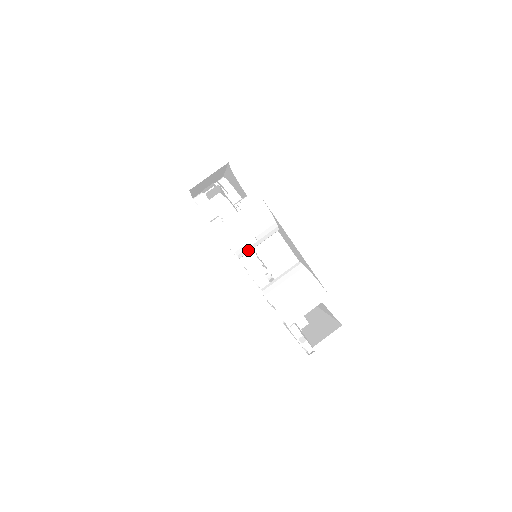
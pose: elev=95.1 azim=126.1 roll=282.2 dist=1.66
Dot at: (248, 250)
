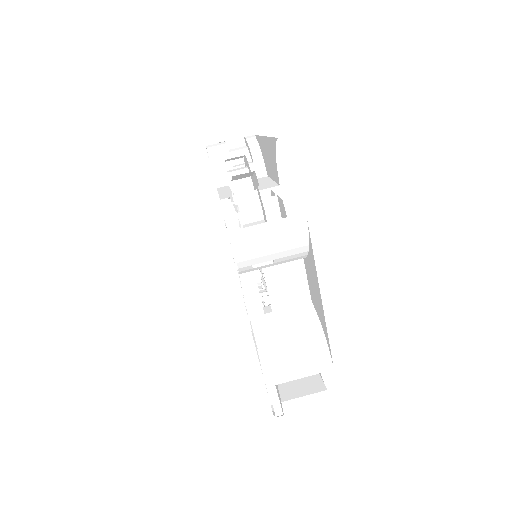
Dot at: (256, 268)
